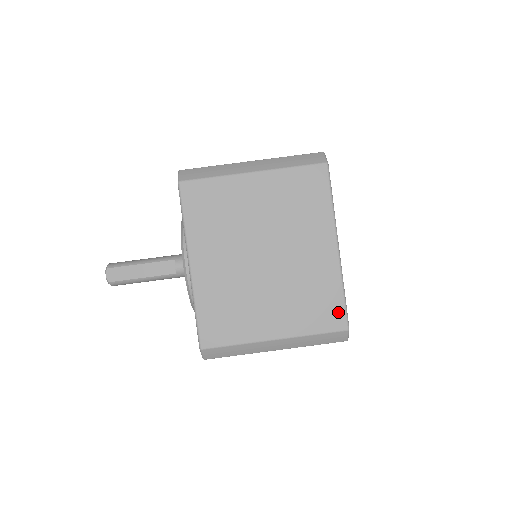
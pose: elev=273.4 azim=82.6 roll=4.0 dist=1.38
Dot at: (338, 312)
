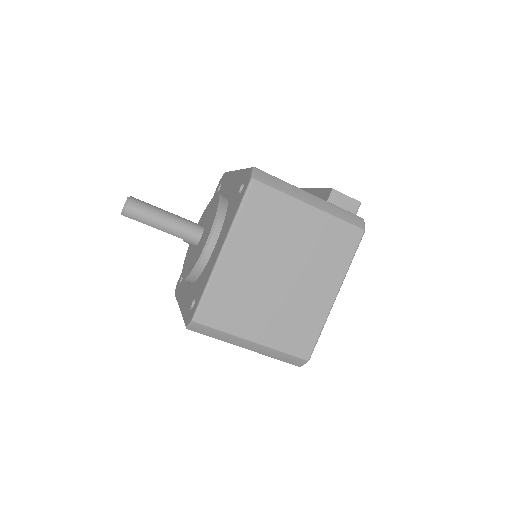
Dot at: occluded
